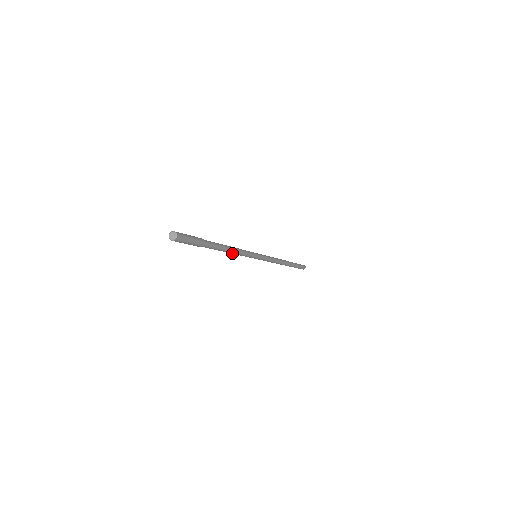
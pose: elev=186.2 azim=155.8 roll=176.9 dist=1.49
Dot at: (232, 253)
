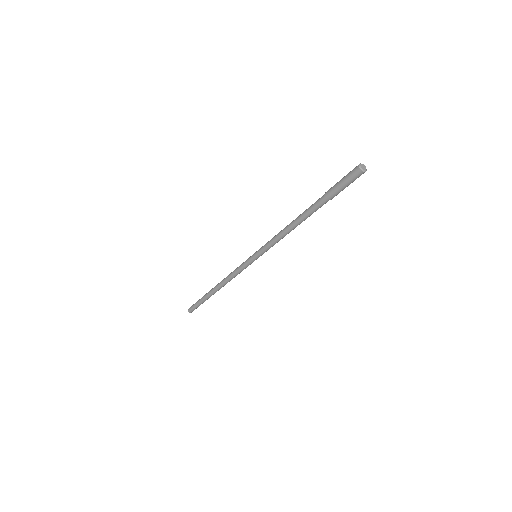
Dot at: (286, 231)
